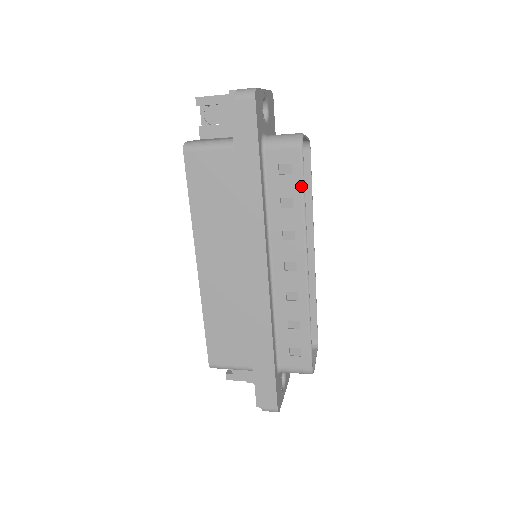
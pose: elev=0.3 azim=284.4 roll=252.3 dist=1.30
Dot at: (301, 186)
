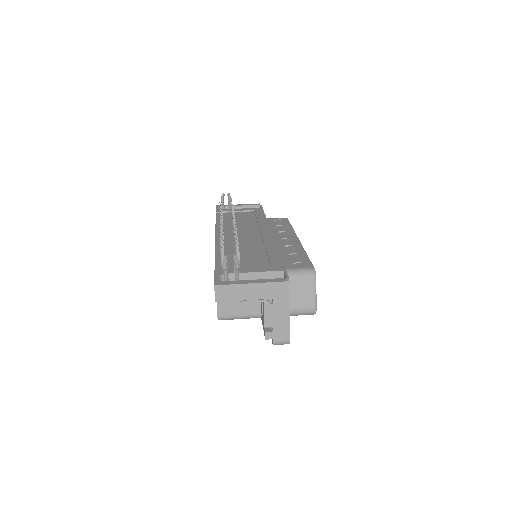
Dot at: occluded
